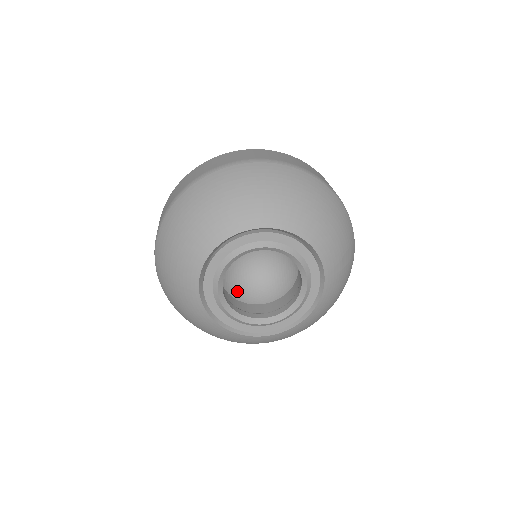
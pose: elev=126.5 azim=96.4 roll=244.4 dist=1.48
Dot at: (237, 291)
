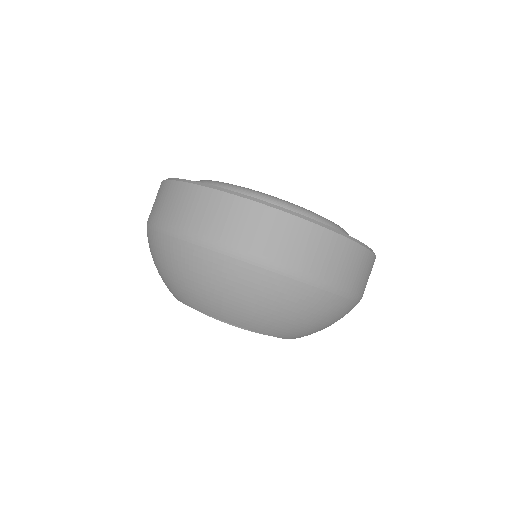
Dot at: occluded
